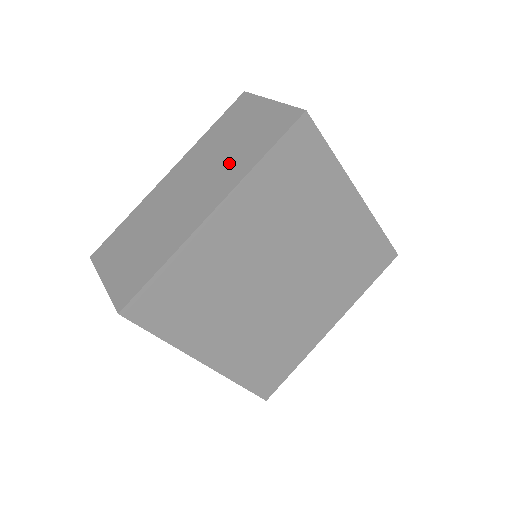
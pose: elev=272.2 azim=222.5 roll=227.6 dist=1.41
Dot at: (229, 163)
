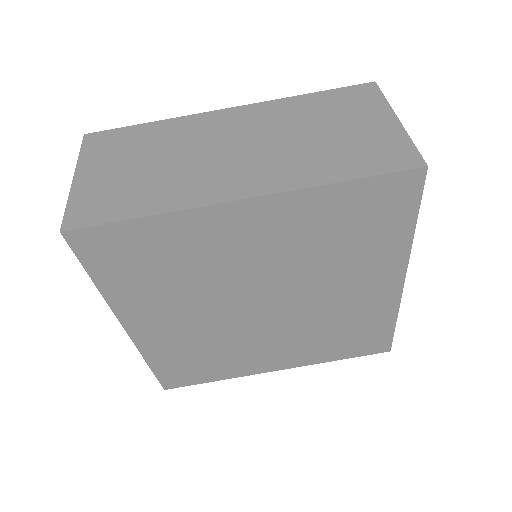
Dot at: (300, 155)
